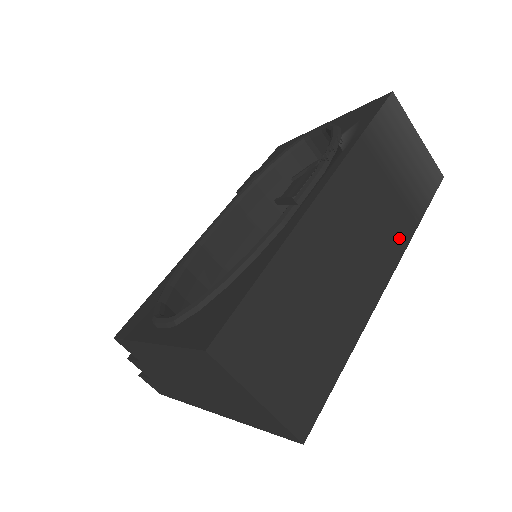
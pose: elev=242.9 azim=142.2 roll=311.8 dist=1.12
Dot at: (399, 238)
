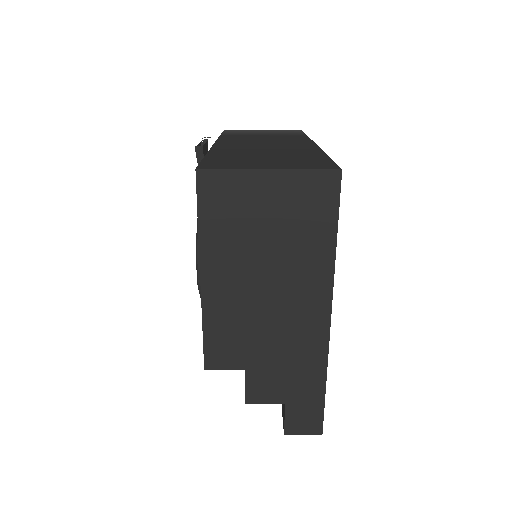
Dot at: (299, 139)
